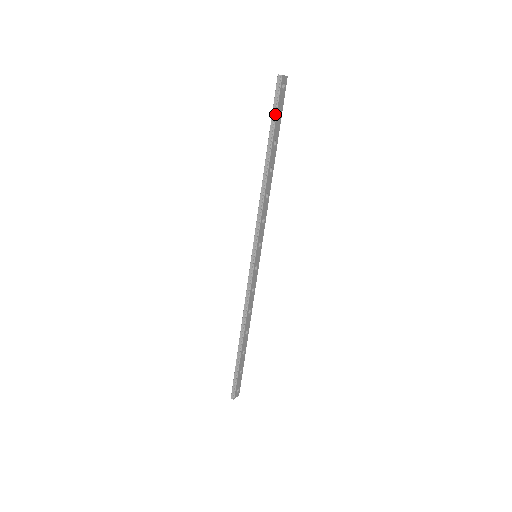
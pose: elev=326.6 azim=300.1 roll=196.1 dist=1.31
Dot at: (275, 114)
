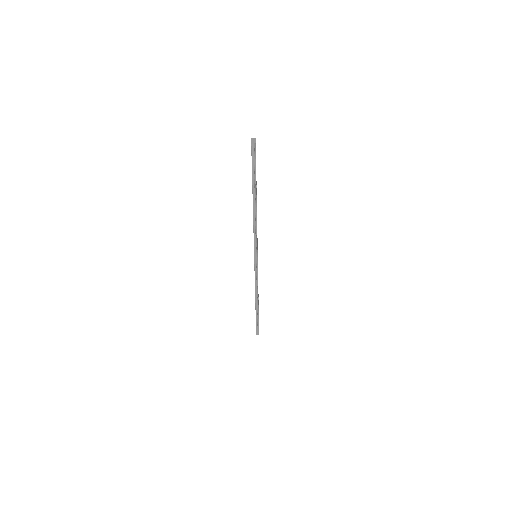
Dot at: (255, 170)
